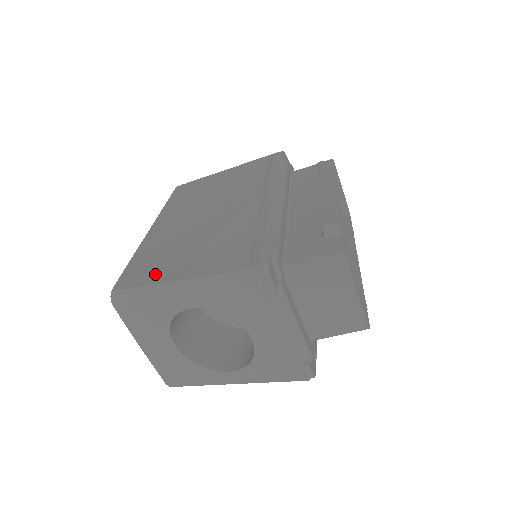
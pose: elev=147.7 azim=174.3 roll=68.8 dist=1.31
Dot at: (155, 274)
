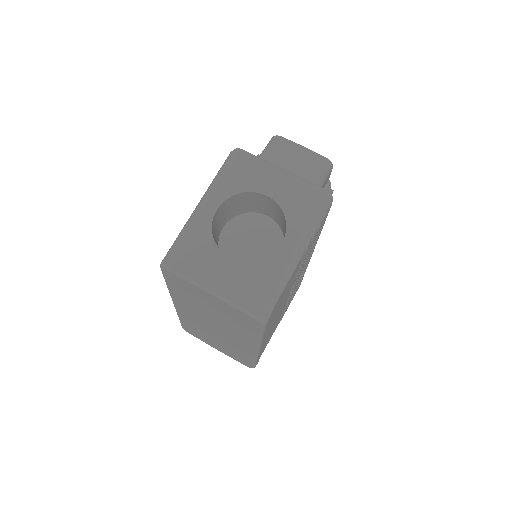
Dot at: occluded
